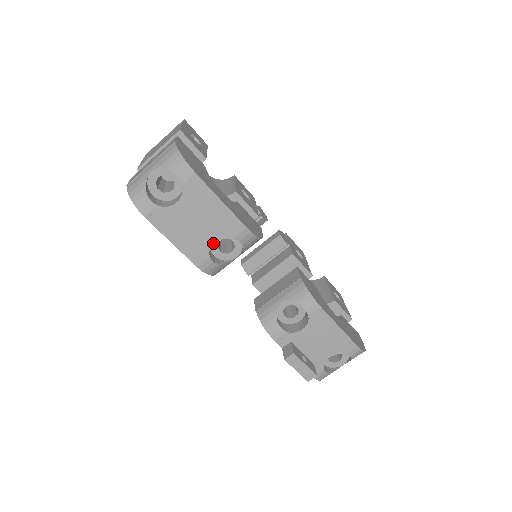
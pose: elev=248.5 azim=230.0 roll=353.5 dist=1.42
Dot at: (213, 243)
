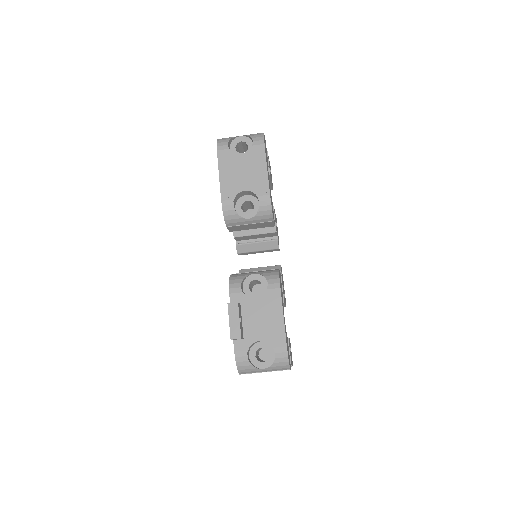
Dot at: (241, 200)
